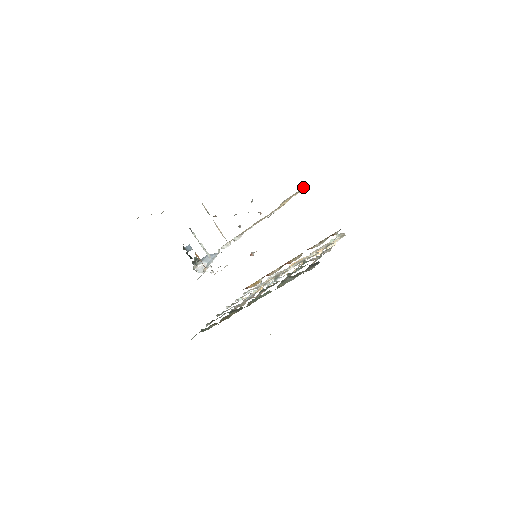
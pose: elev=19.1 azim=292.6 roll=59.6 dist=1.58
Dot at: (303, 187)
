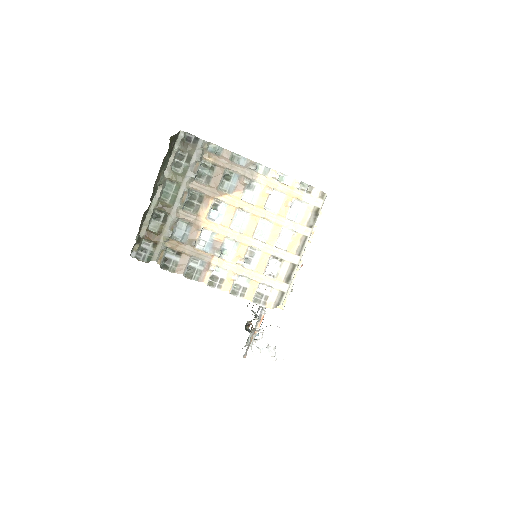
Dot at: occluded
